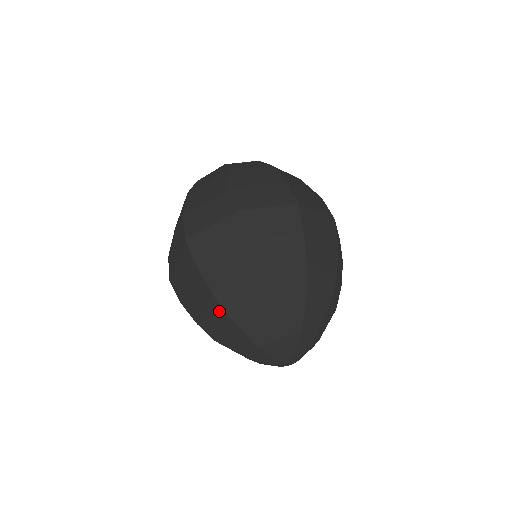
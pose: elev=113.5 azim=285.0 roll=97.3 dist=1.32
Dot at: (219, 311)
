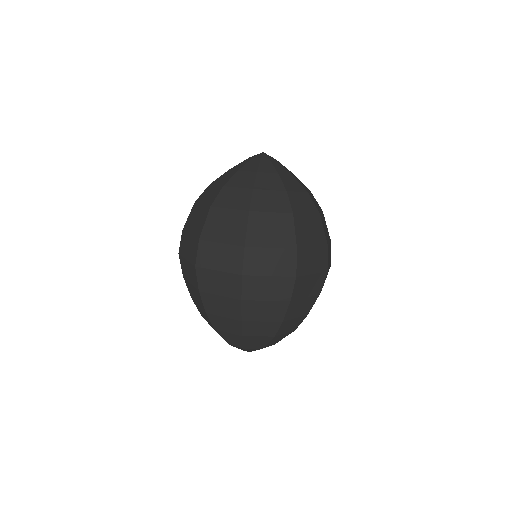
Dot at: (208, 319)
